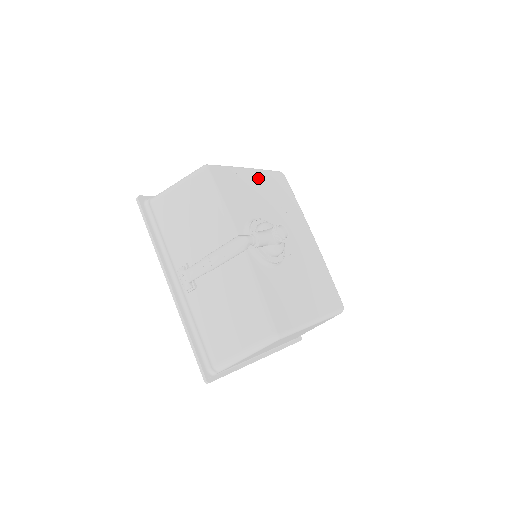
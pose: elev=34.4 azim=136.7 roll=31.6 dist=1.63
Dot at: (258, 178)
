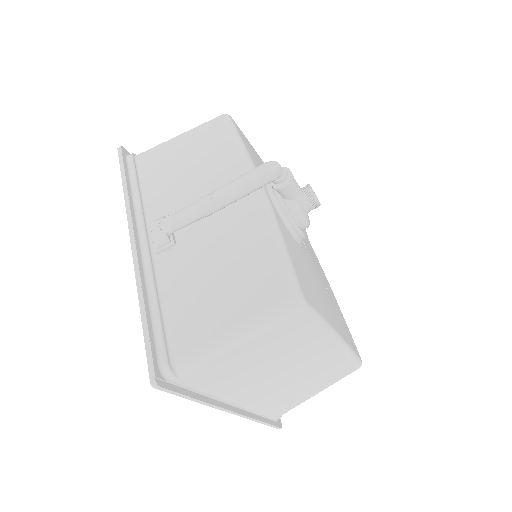
Dot at: occluded
